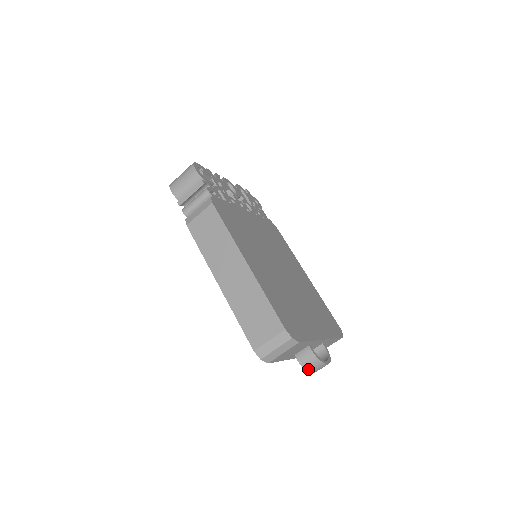
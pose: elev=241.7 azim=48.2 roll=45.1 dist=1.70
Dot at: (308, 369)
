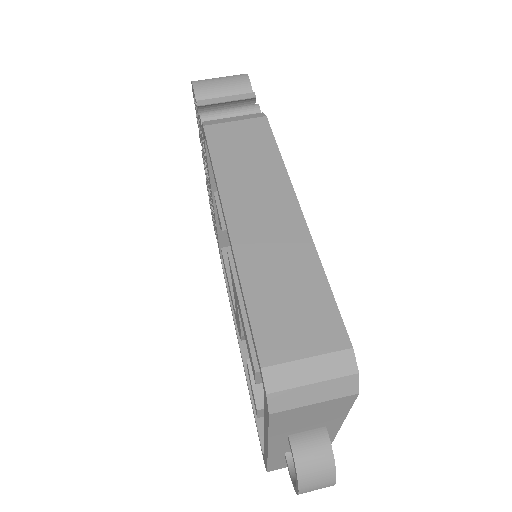
Dot at: (302, 477)
